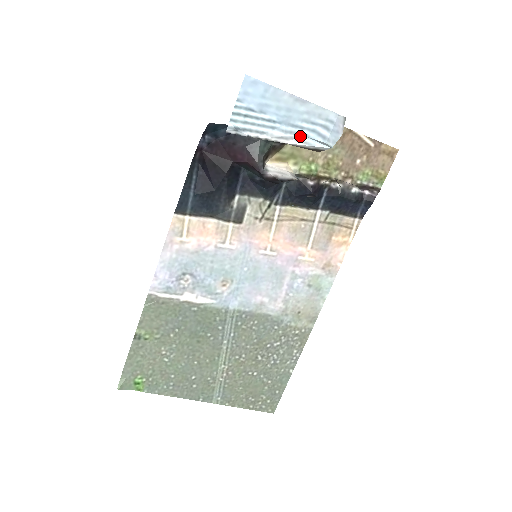
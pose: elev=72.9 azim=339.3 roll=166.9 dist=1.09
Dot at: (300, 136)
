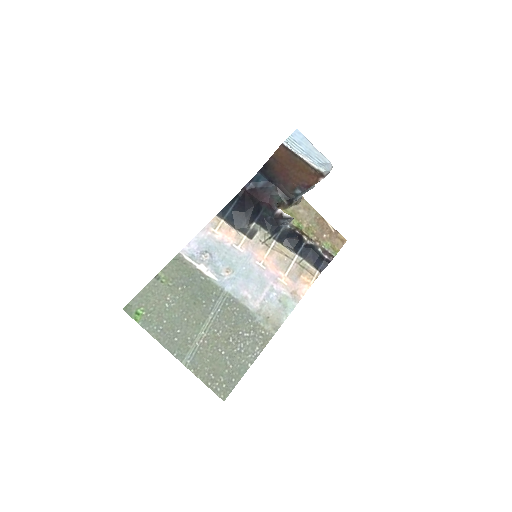
Dot at: (313, 161)
